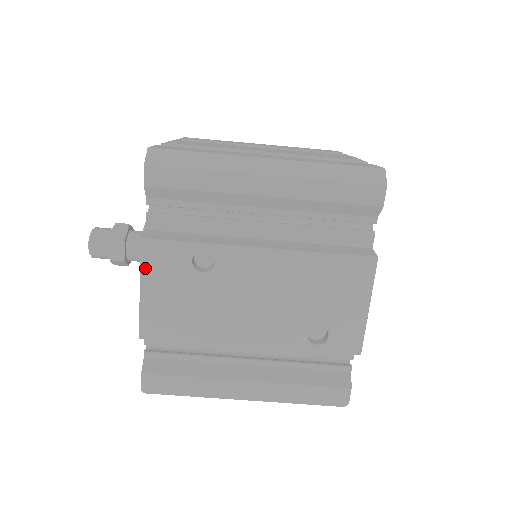
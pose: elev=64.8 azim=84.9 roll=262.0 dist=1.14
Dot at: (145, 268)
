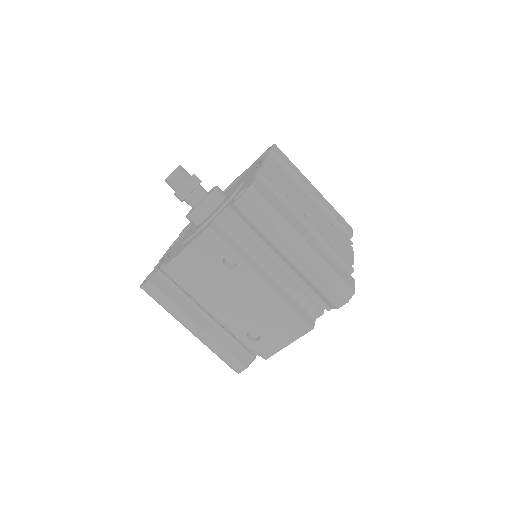
Dot at: (198, 241)
